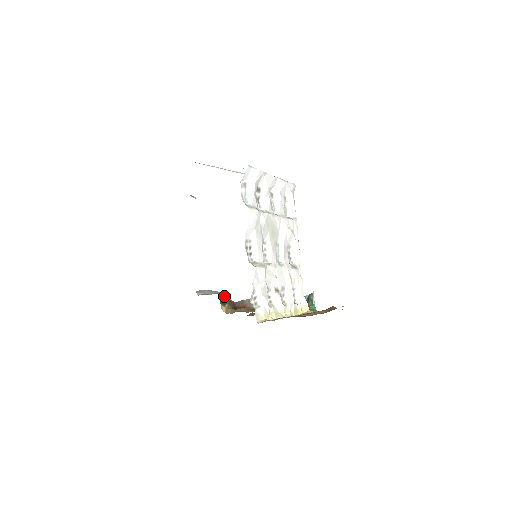
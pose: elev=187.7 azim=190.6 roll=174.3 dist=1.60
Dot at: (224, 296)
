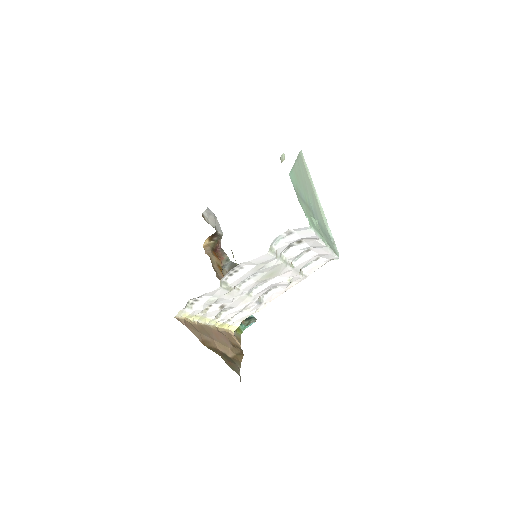
Dot at: (219, 234)
